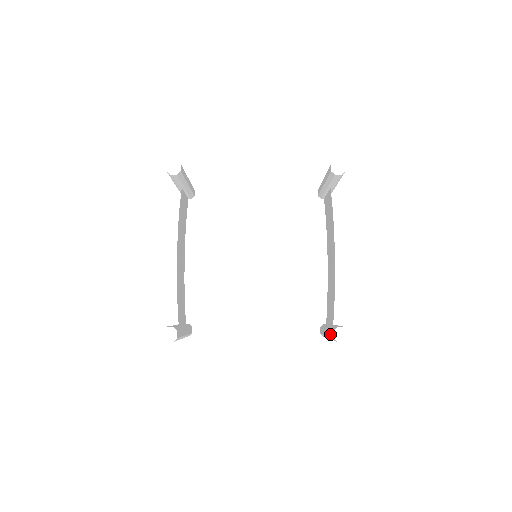
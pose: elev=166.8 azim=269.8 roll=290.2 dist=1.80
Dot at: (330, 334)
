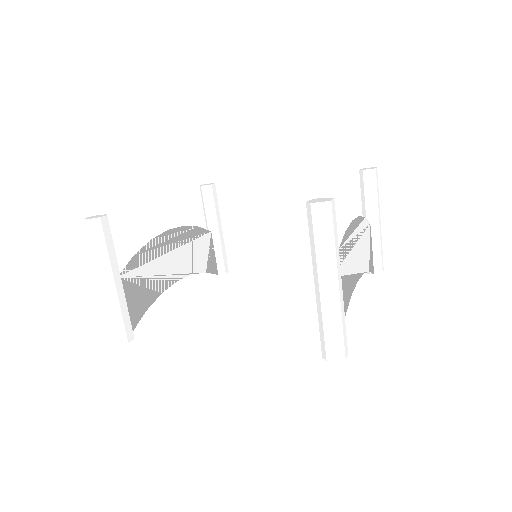
Dot at: (311, 240)
